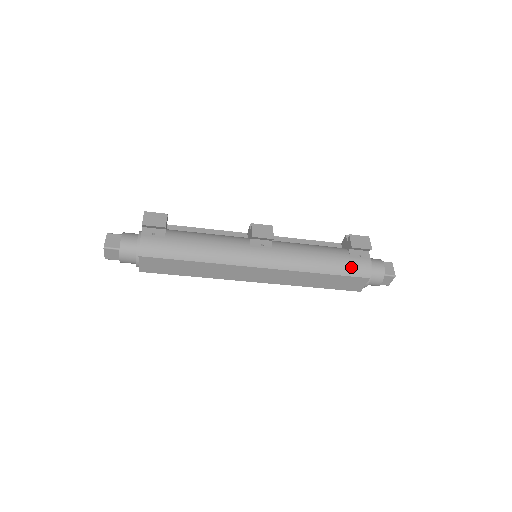
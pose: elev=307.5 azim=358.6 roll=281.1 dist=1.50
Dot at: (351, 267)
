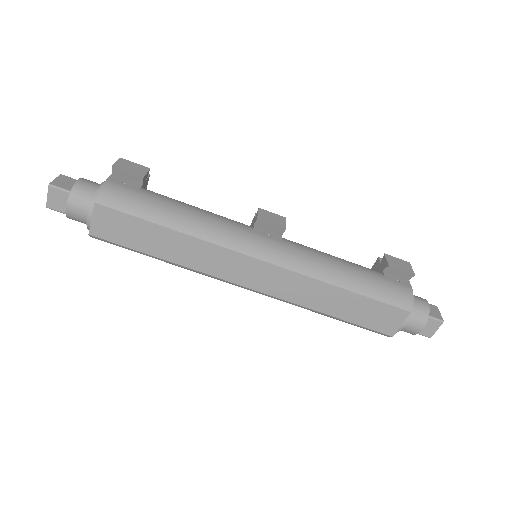
Dot at: (386, 290)
